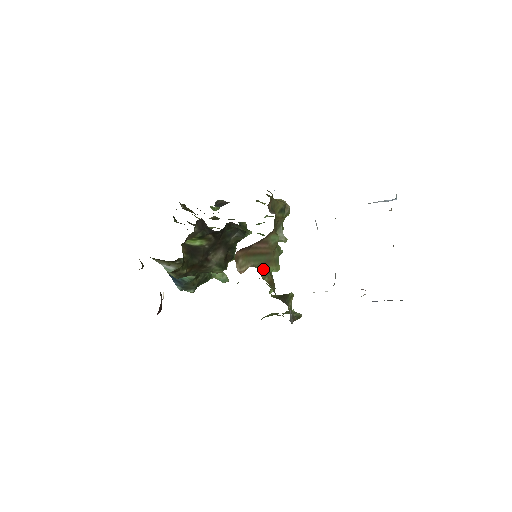
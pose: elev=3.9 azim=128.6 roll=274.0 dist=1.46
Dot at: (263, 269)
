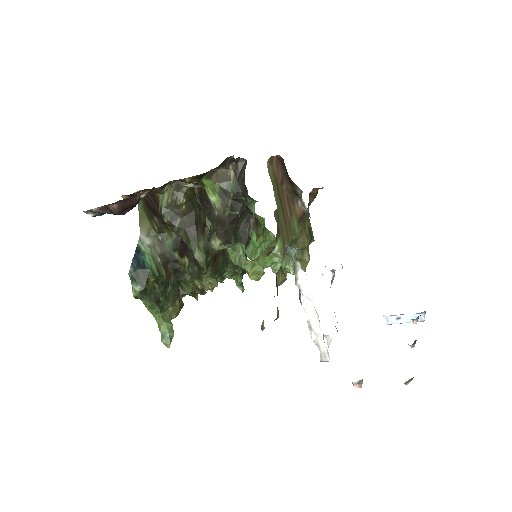
Dot at: (277, 217)
